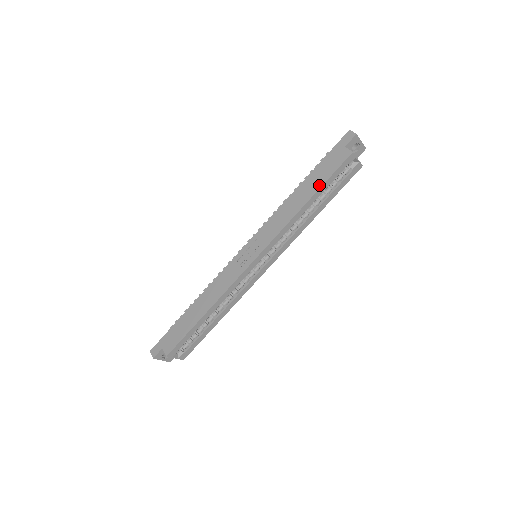
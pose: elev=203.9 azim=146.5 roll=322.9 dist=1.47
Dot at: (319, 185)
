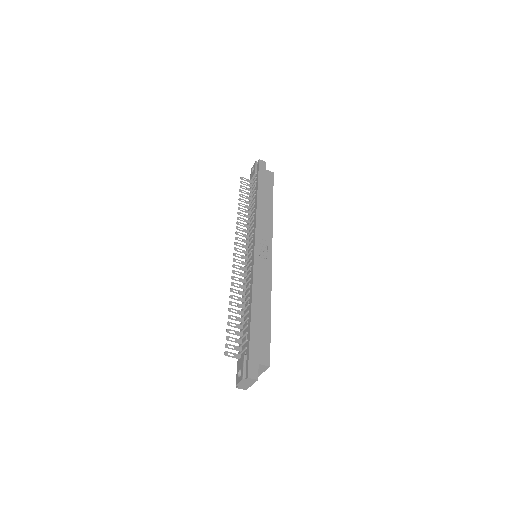
Dot at: (271, 194)
